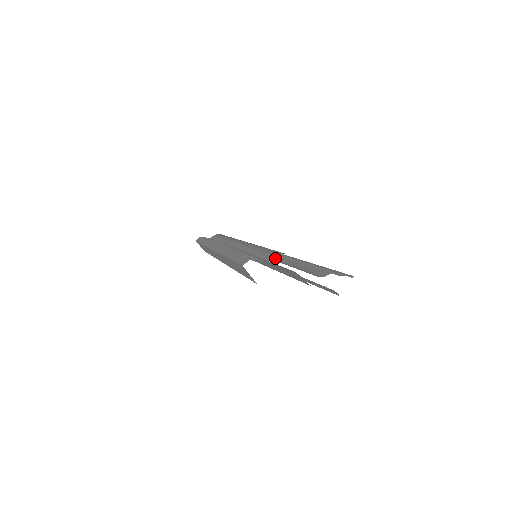
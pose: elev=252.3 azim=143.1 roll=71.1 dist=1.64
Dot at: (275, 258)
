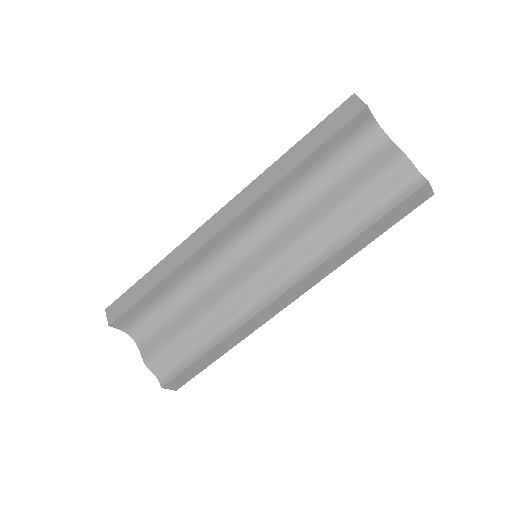
Dot at: occluded
